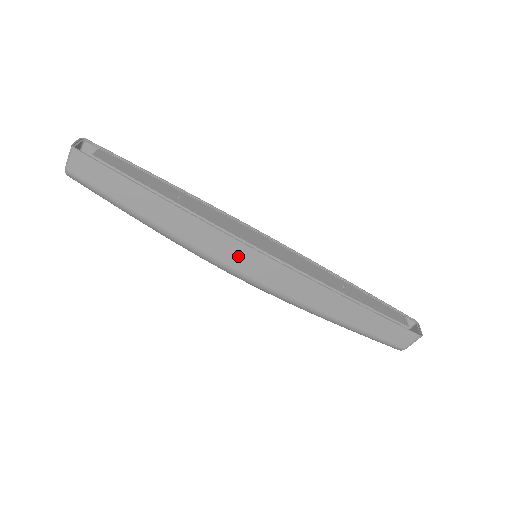
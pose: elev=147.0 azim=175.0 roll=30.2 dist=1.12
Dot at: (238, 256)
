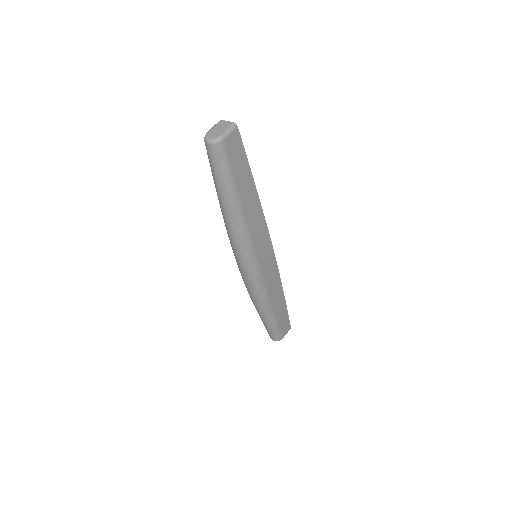
Dot at: (265, 250)
